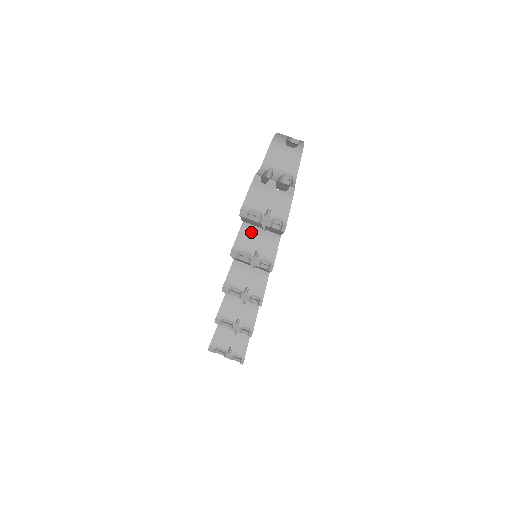
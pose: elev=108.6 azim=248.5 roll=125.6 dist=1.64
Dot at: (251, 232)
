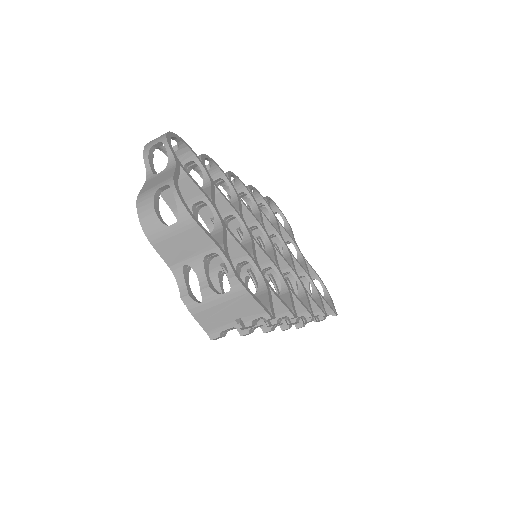
Dot at: occluded
